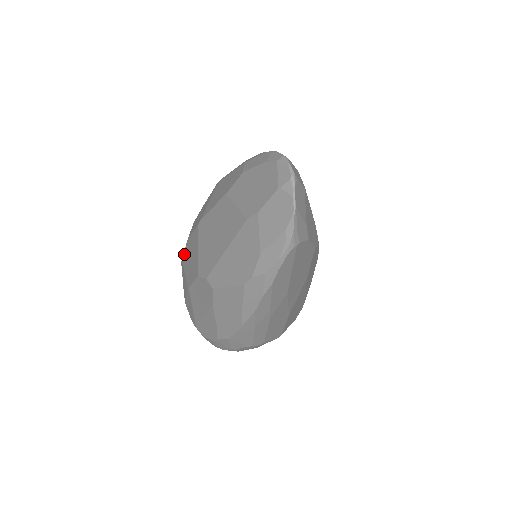
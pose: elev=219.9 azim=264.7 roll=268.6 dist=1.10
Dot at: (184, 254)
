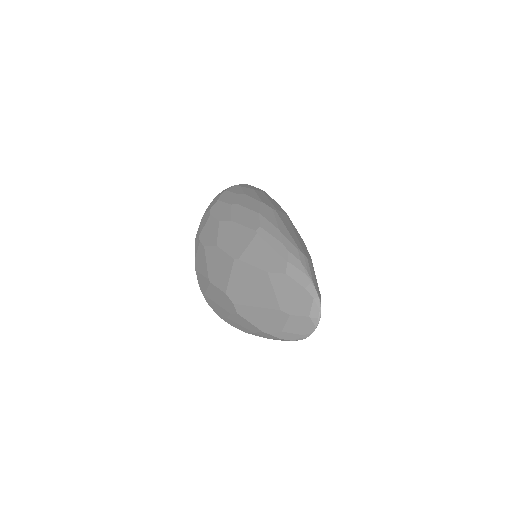
Dot at: (209, 249)
